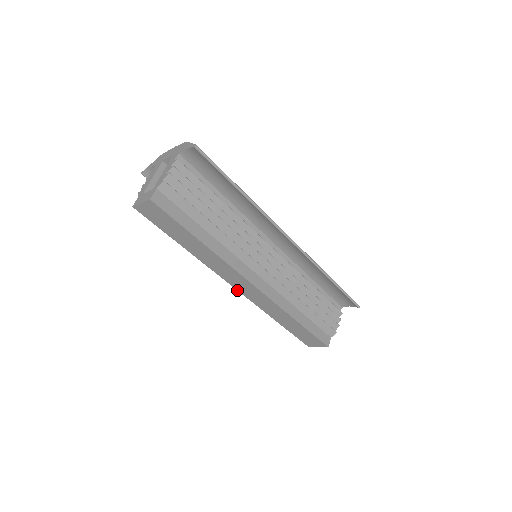
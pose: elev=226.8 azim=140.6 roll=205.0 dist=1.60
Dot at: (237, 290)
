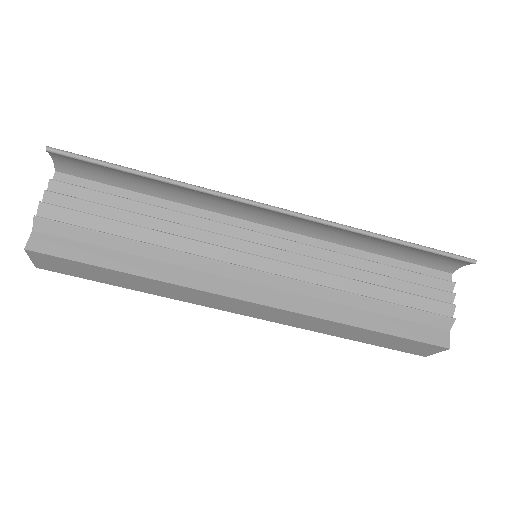
Dot at: (249, 316)
